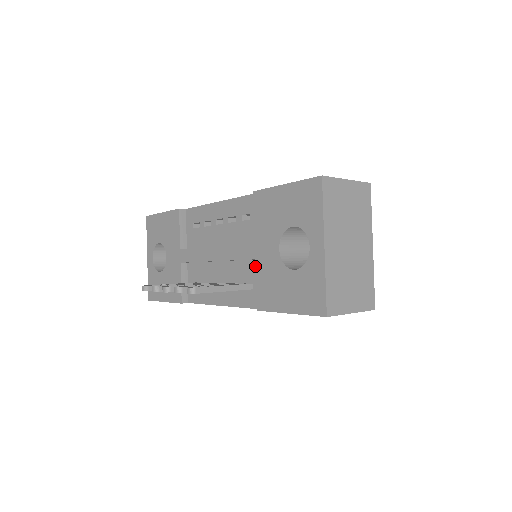
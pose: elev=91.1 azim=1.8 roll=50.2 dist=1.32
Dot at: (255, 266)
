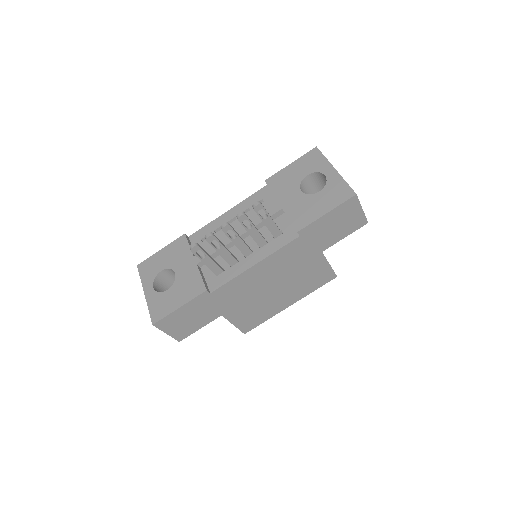
Dot at: (284, 211)
